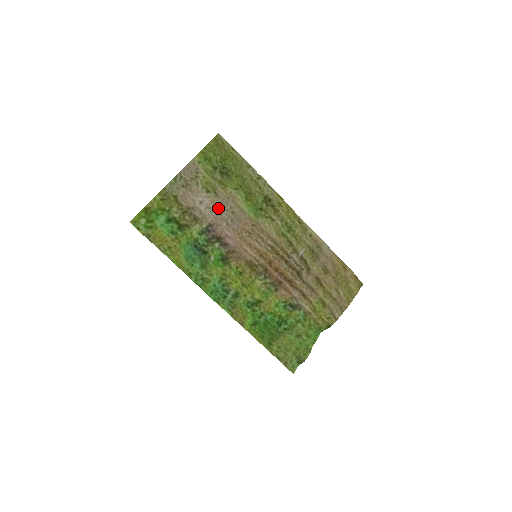
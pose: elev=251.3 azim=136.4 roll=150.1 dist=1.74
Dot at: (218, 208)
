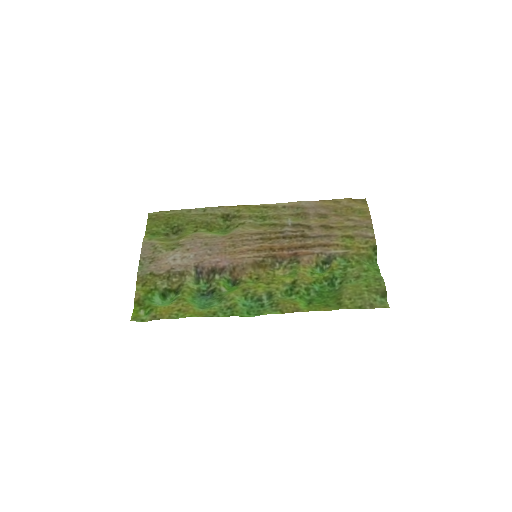
Dot at: (191, 252)
